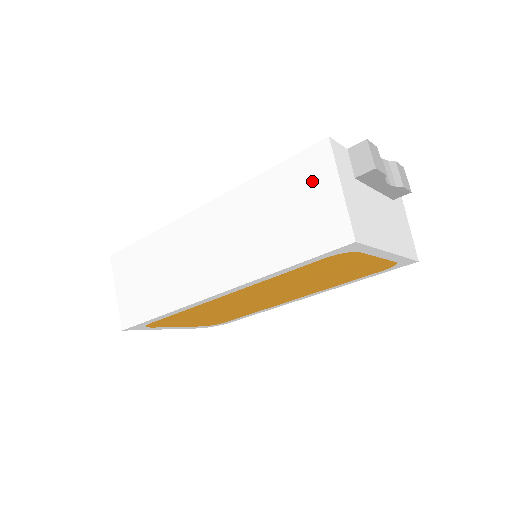
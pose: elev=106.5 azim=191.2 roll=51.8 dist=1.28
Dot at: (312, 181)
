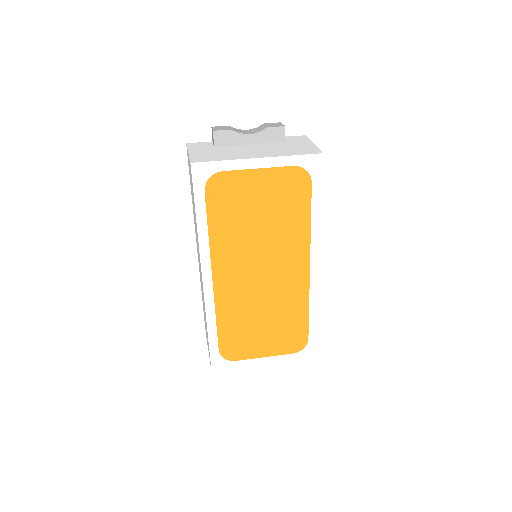
Dot at: (189, 168)
